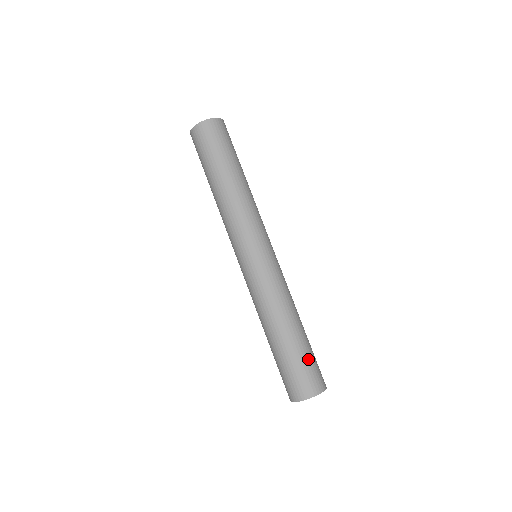
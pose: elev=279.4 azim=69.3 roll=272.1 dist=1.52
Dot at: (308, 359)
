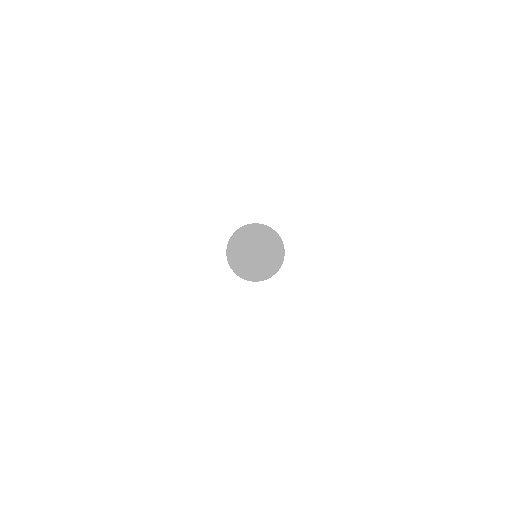
Dot at: occluded
